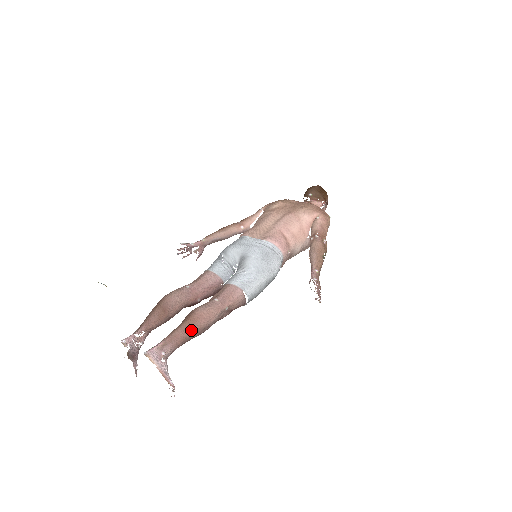
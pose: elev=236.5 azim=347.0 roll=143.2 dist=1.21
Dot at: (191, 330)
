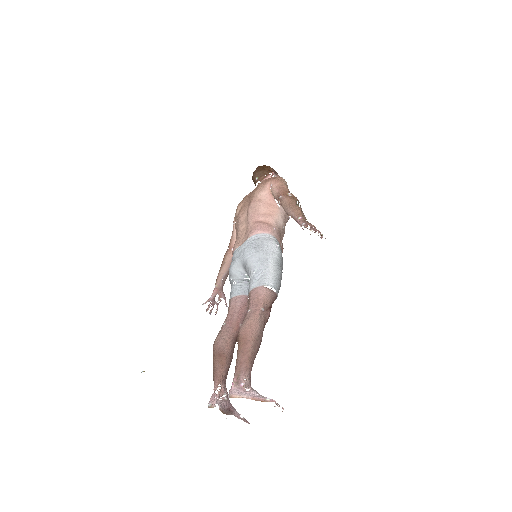
Dot at: (248, 348)
